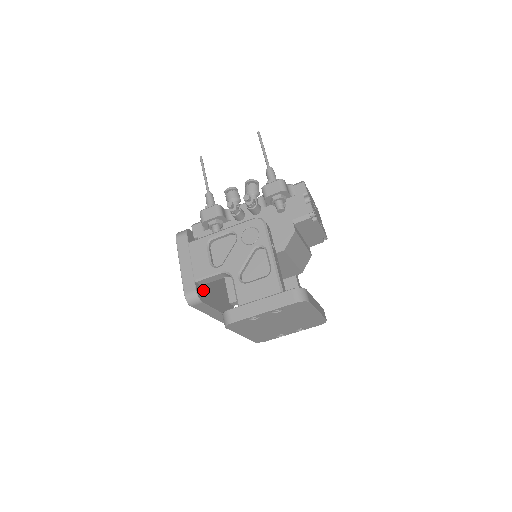
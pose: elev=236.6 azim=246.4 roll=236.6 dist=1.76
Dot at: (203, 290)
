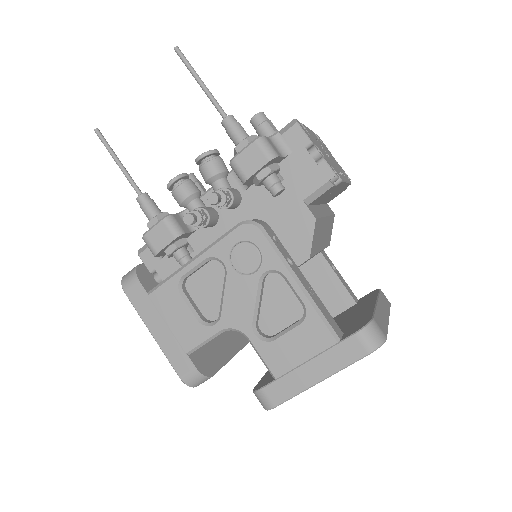
Dot at: (203, 352)
